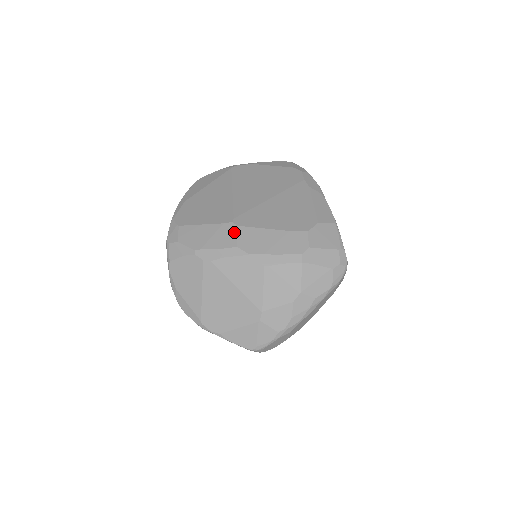
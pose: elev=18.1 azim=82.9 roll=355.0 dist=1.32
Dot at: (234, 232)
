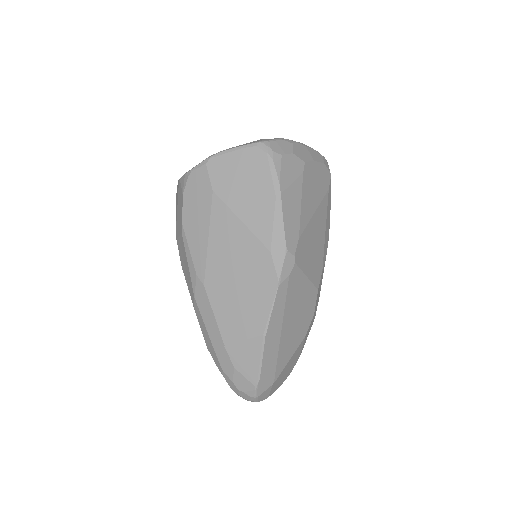
Dot at: occluded
